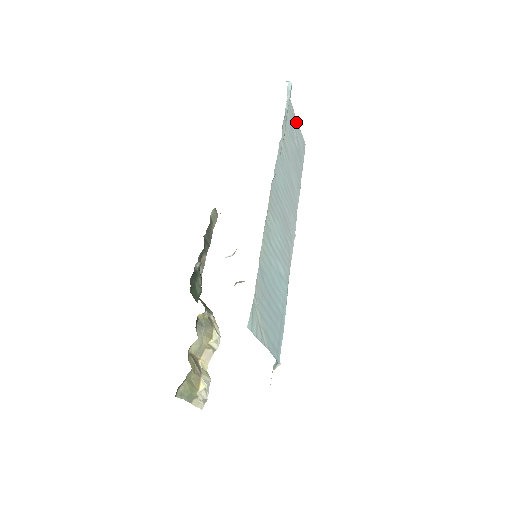
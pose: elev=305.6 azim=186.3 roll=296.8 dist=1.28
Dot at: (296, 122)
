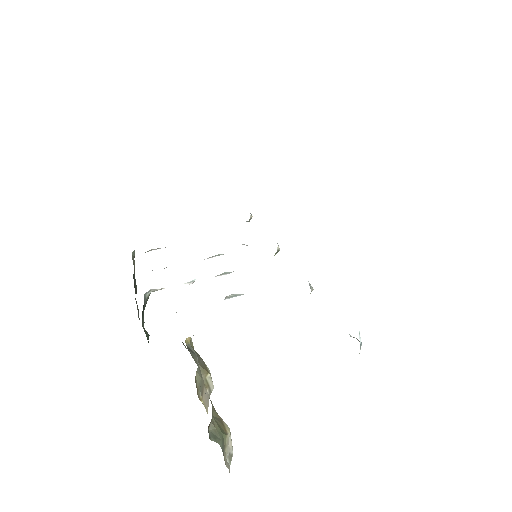
Dot at: occluded
